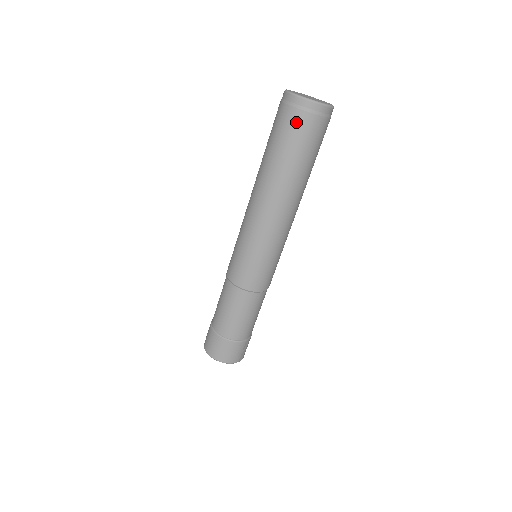
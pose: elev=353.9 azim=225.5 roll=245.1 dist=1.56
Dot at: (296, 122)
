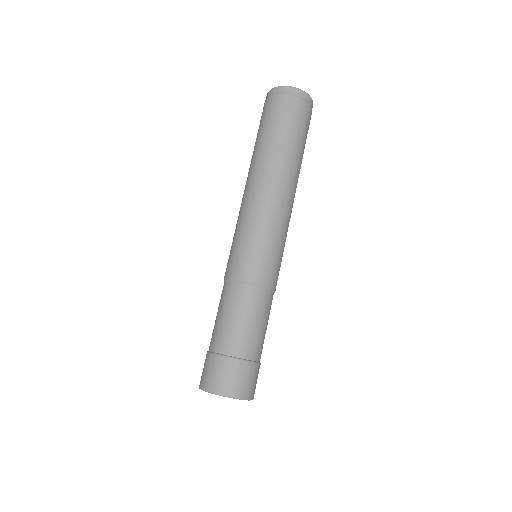
Dot at: (290, 106)
